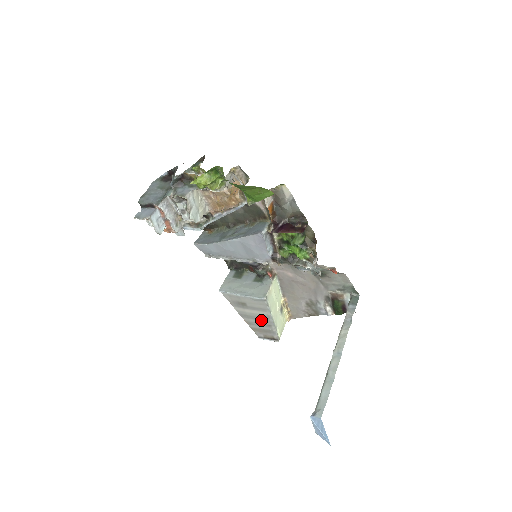
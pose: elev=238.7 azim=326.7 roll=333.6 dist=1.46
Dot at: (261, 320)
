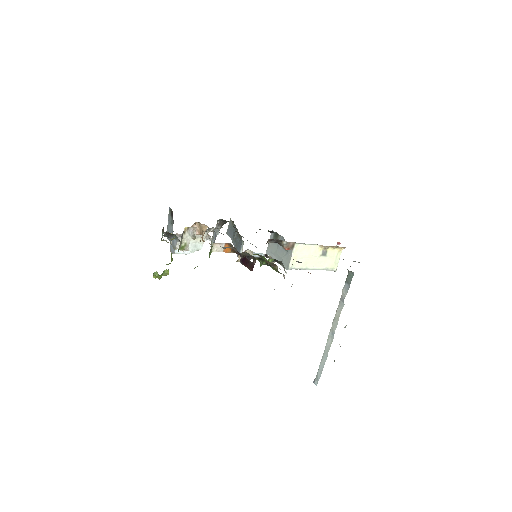
Dot at: occluded
